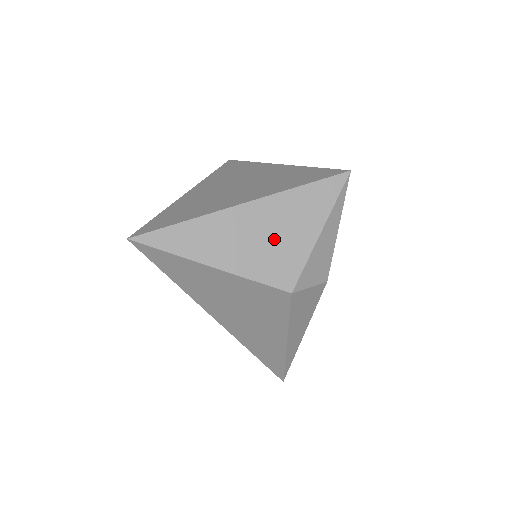
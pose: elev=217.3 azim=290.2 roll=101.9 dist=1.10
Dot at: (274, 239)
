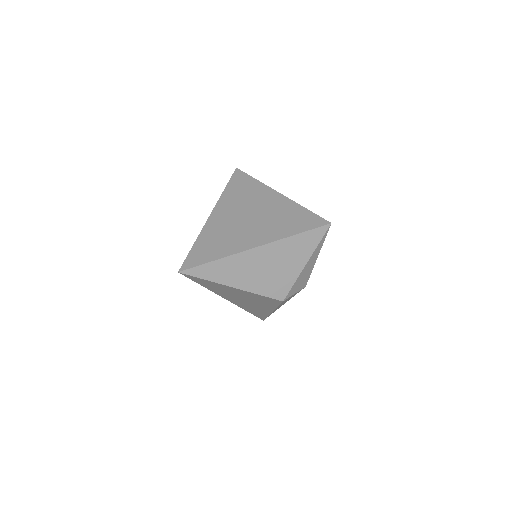
Dot at: (275, 269)
